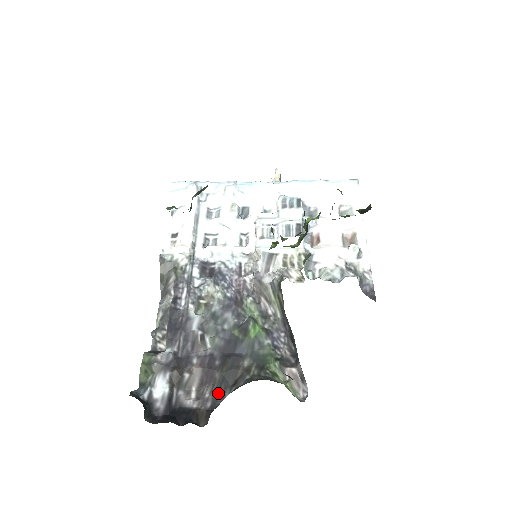
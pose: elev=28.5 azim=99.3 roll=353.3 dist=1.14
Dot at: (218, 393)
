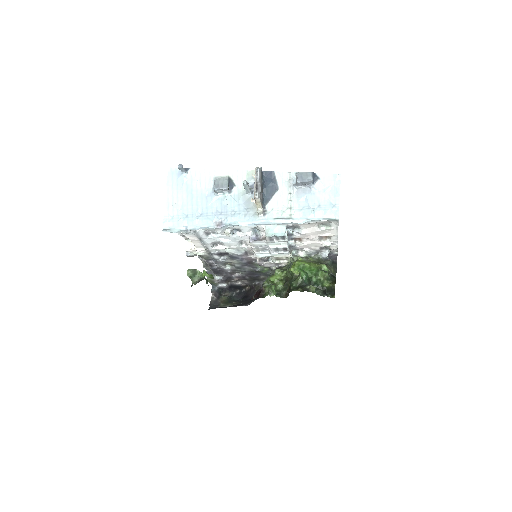
Dot at: (251, 282)
